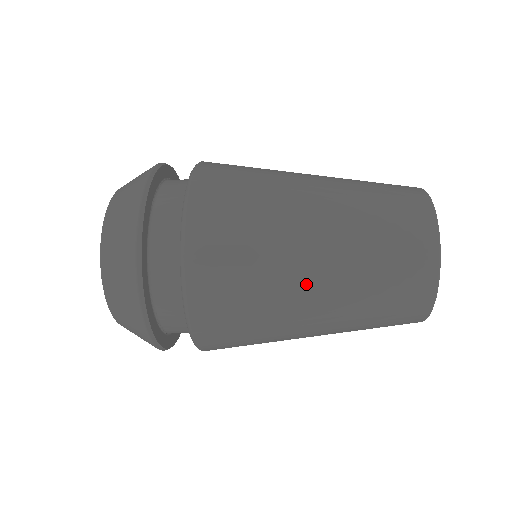
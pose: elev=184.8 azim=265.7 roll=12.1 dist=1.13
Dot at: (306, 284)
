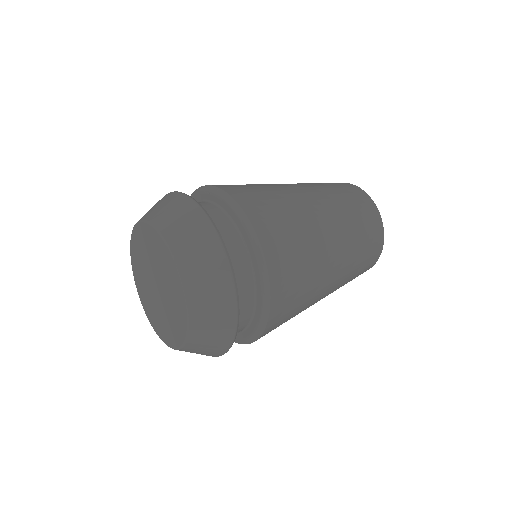
Dot at: occluded
